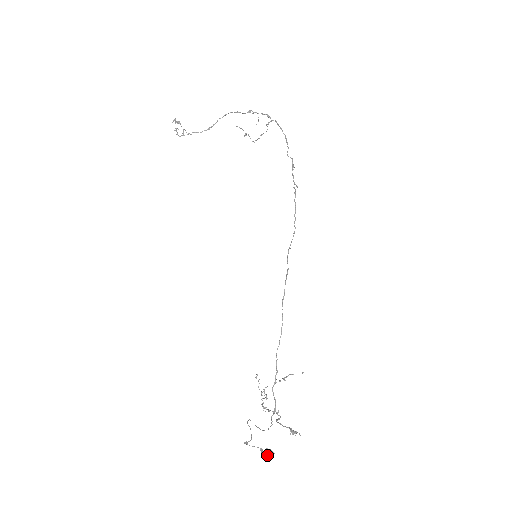
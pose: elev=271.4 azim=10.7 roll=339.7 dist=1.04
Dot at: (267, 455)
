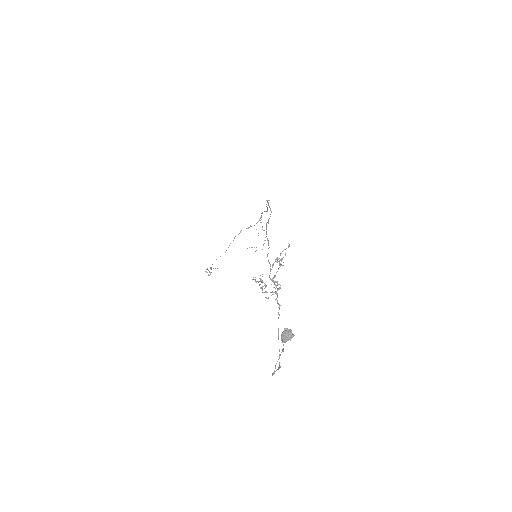
Dot at: (283, 335)
